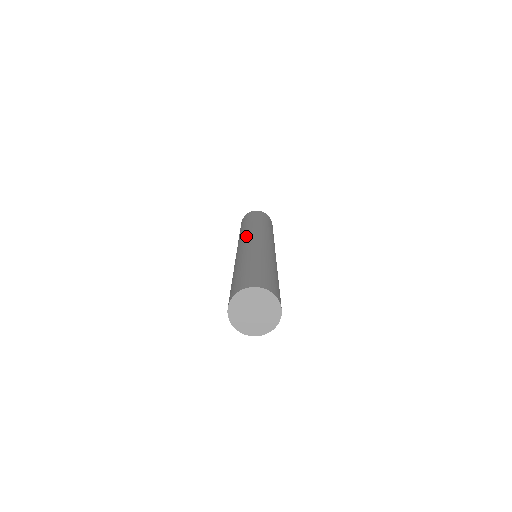
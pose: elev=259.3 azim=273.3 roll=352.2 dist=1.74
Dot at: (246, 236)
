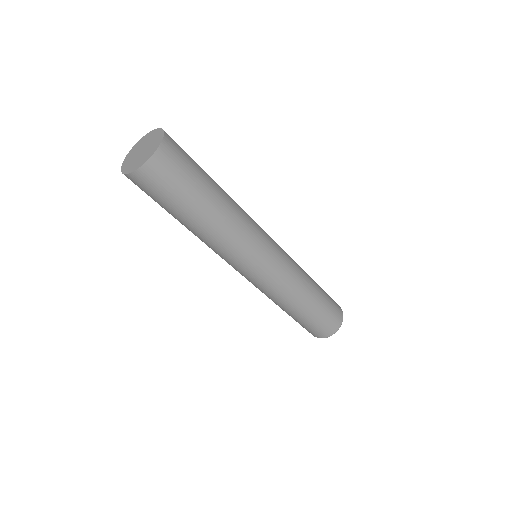
Dot at: occluded
